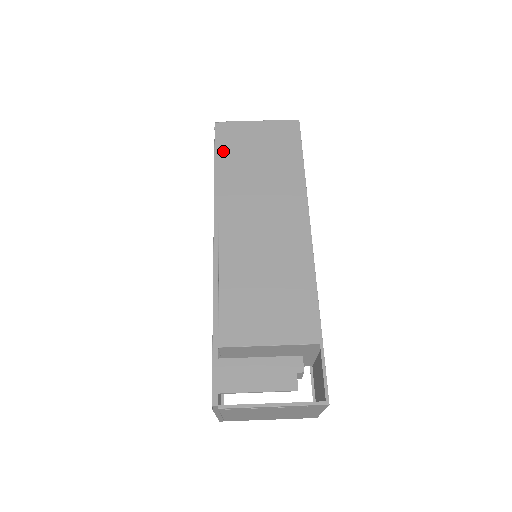
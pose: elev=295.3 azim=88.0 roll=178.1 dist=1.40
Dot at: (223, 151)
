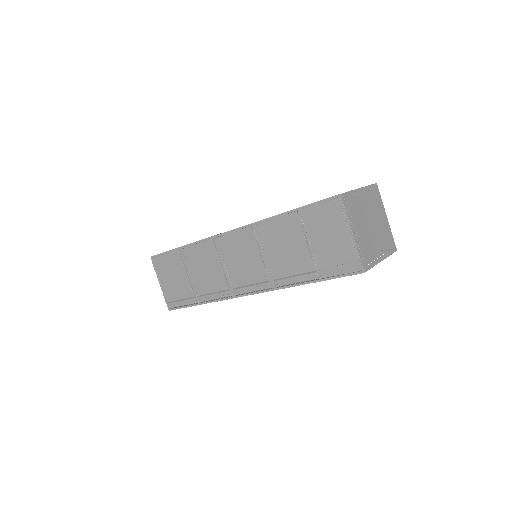
Dot at: occluded
